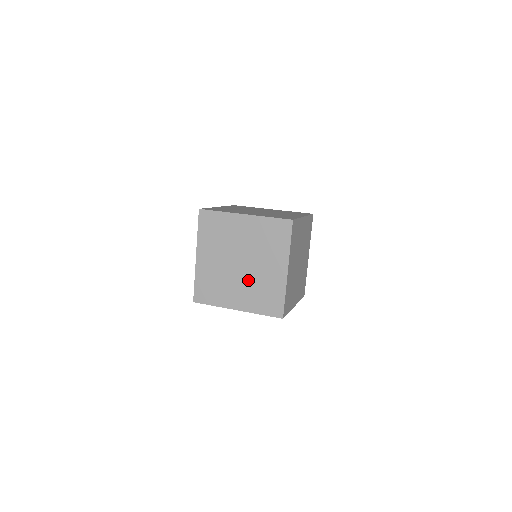
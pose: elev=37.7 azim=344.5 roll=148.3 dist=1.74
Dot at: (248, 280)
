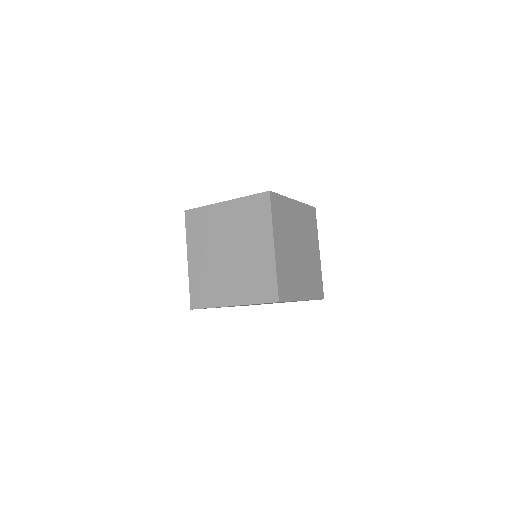
Dot at: (238, 269)
